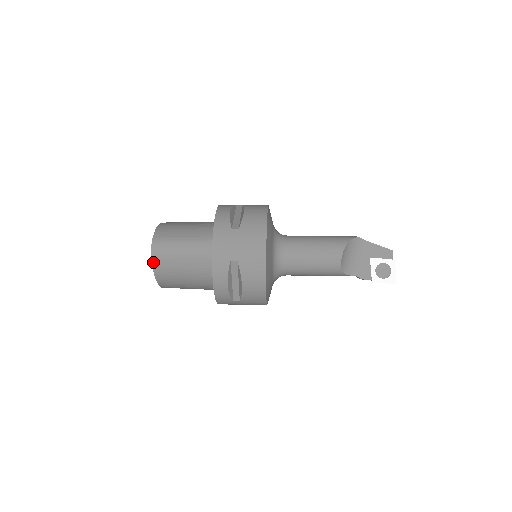
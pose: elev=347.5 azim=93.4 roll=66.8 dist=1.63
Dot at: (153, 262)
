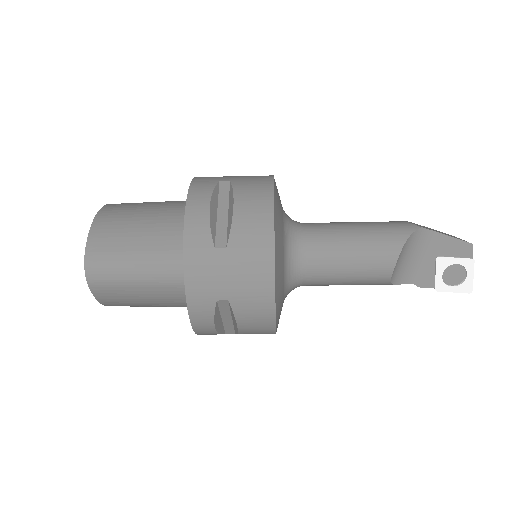
Dot at: (93, 291)
